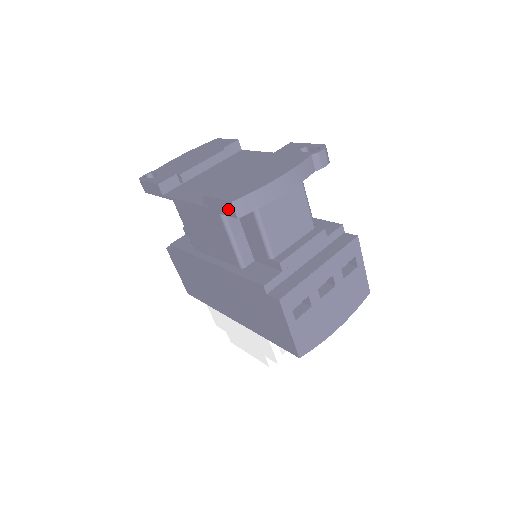
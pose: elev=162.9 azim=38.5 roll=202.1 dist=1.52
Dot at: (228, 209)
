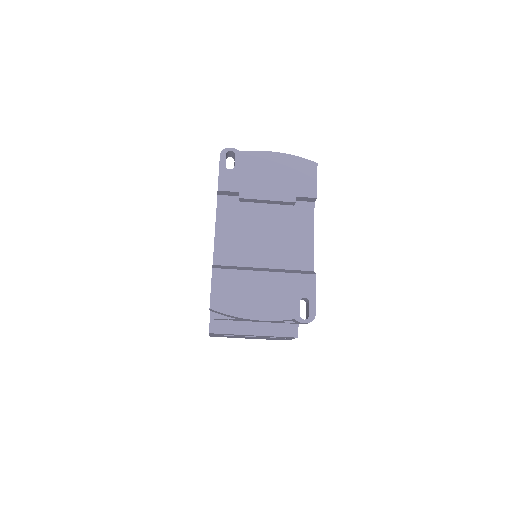
Dot at: occluded
